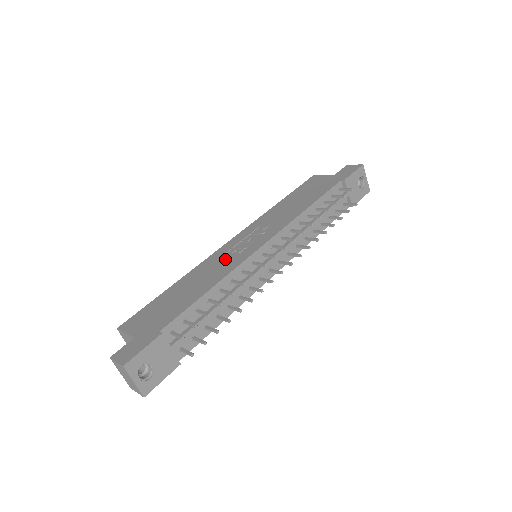
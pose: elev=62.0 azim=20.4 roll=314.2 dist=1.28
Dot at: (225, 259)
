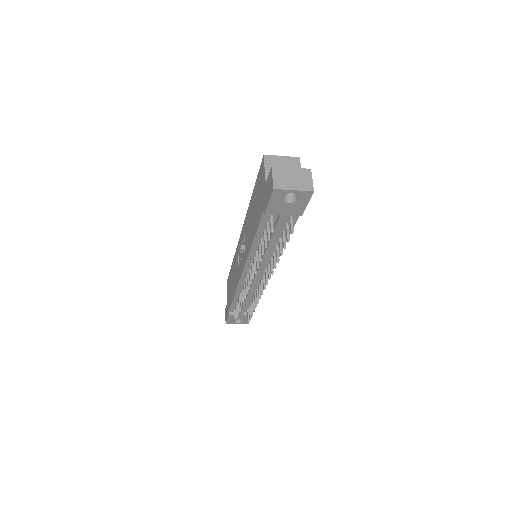
Dot at: (237, 265)
